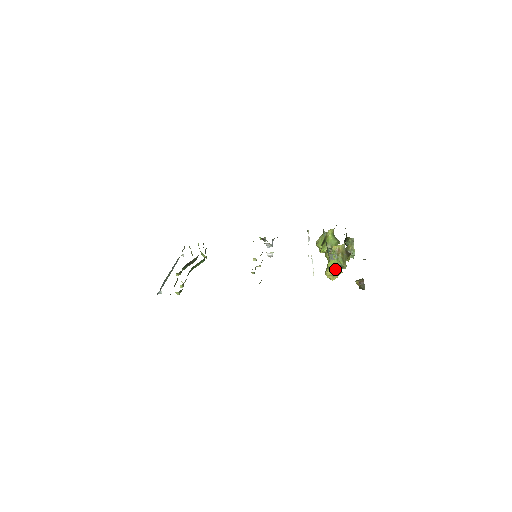
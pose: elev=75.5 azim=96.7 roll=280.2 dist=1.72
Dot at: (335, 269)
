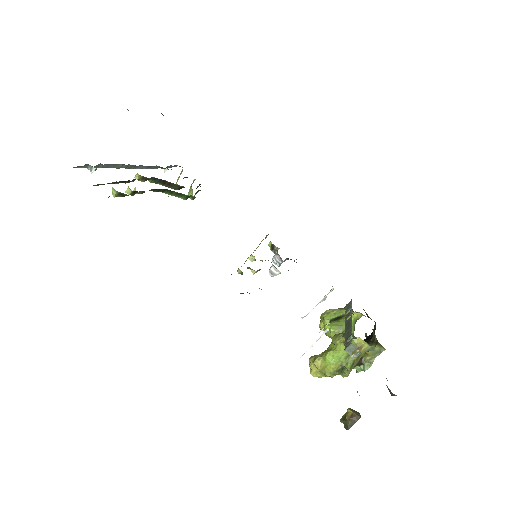
Dot at: (332, 366)
